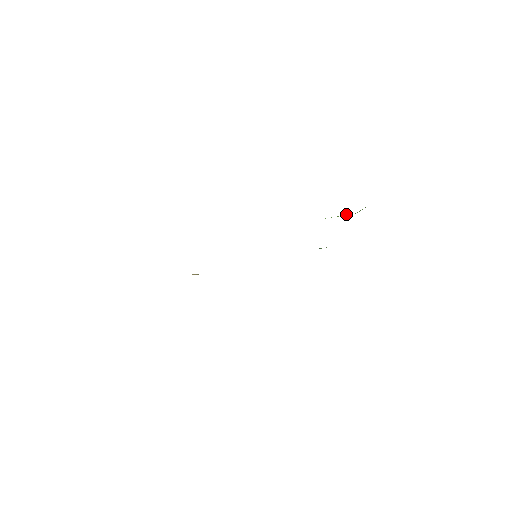
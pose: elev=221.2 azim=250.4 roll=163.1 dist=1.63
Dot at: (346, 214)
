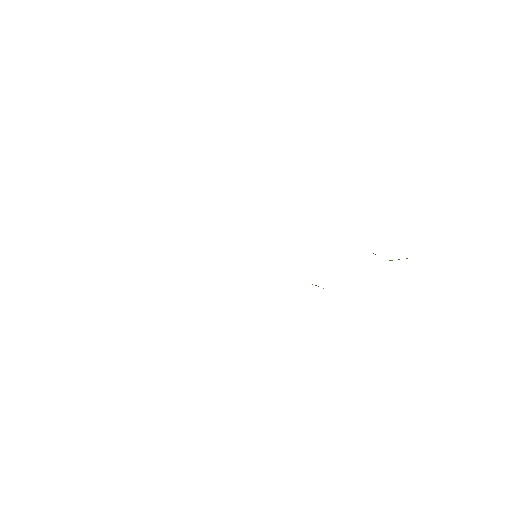
Dot at: occluded
